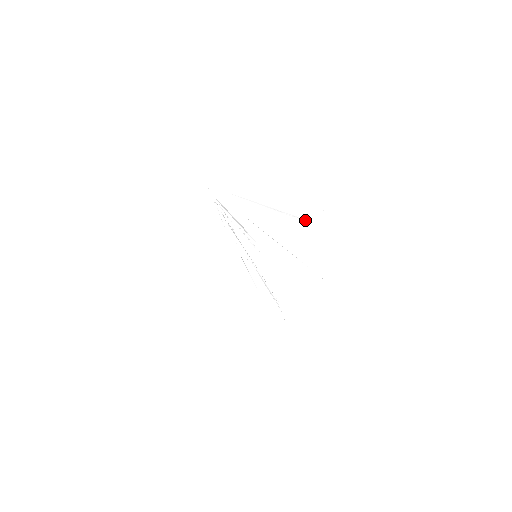
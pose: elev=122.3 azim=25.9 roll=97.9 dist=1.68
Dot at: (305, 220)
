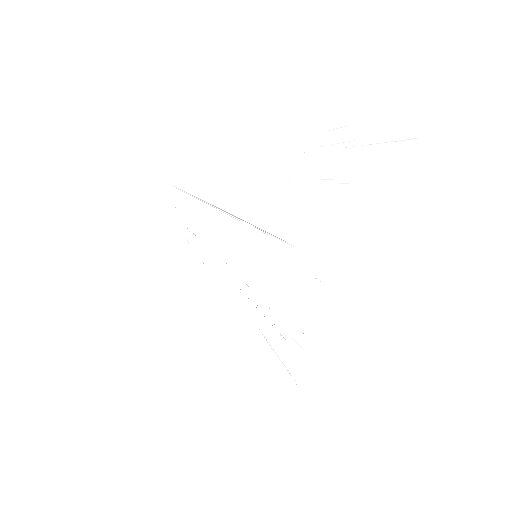
Dot at: occluded
